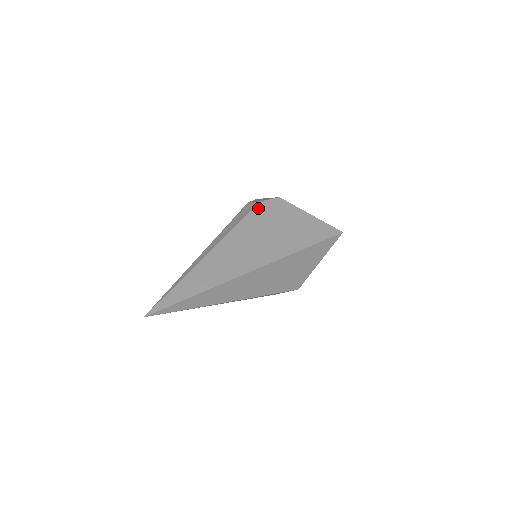
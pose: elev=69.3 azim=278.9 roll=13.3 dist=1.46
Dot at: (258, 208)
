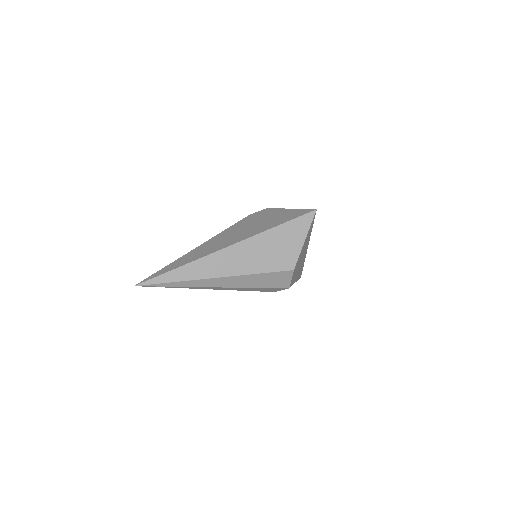
Dot at: (246, 218)
